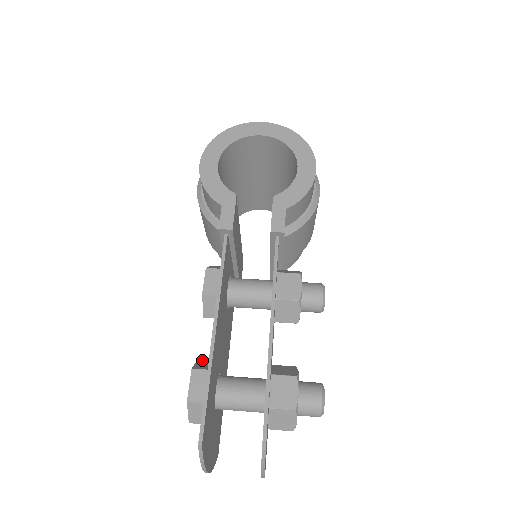
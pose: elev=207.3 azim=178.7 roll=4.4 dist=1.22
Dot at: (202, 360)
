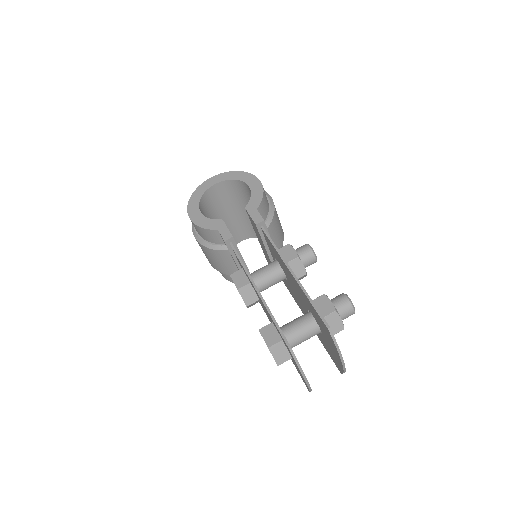
Dot at: occluded
